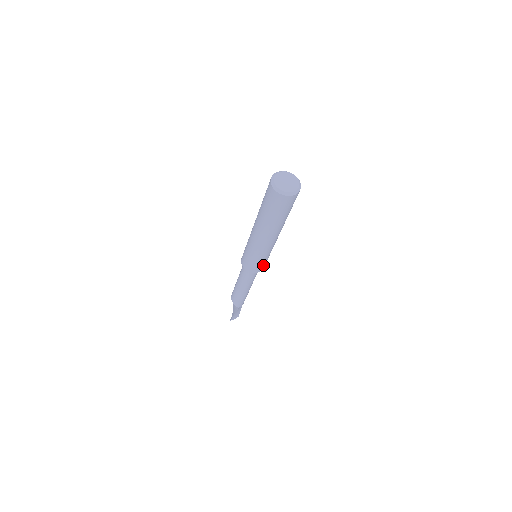
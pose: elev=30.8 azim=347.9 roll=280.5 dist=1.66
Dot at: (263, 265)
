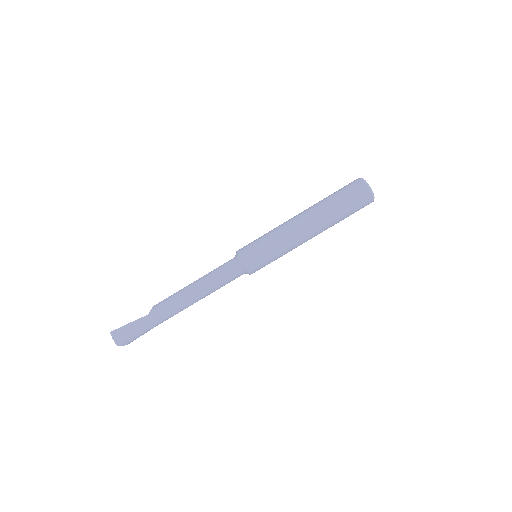
Dot at: (253, 255)
